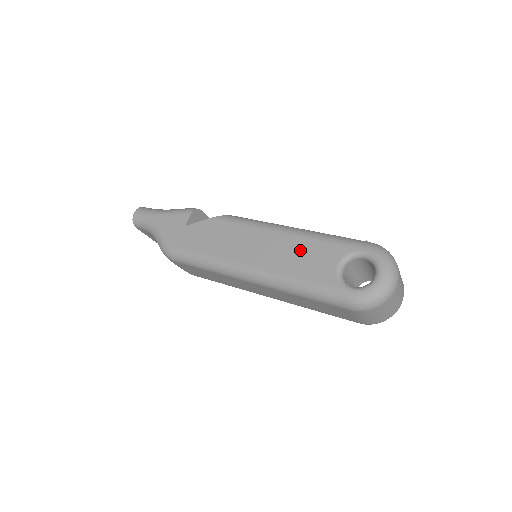
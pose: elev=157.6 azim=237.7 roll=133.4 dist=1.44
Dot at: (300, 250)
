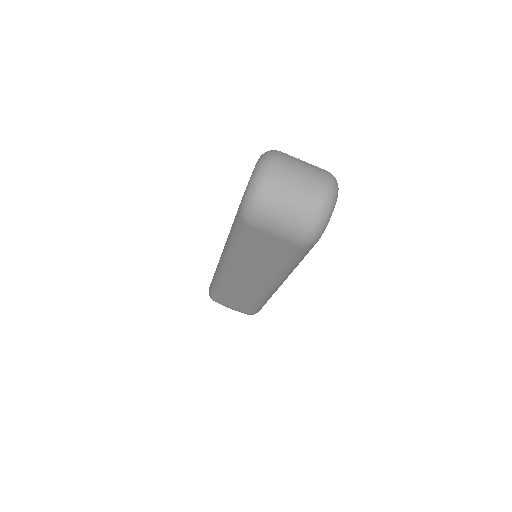
Dot at: occluded
